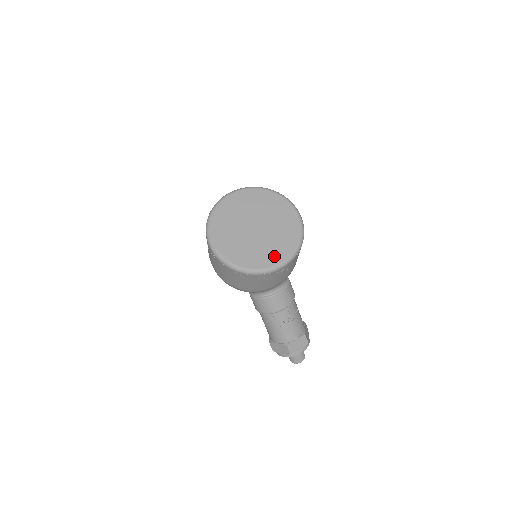
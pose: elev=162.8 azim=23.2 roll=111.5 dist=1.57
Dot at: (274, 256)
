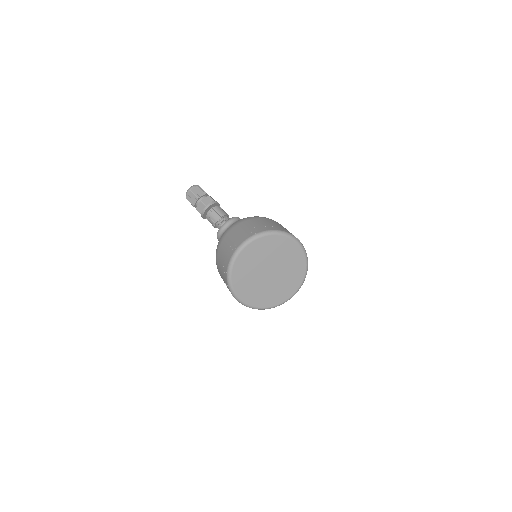
Dot at: (288, 291)
